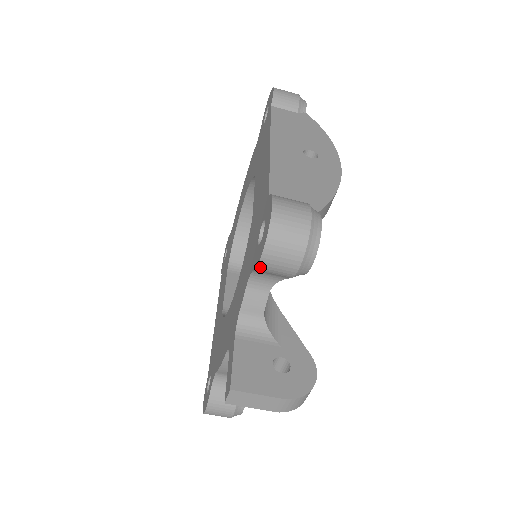
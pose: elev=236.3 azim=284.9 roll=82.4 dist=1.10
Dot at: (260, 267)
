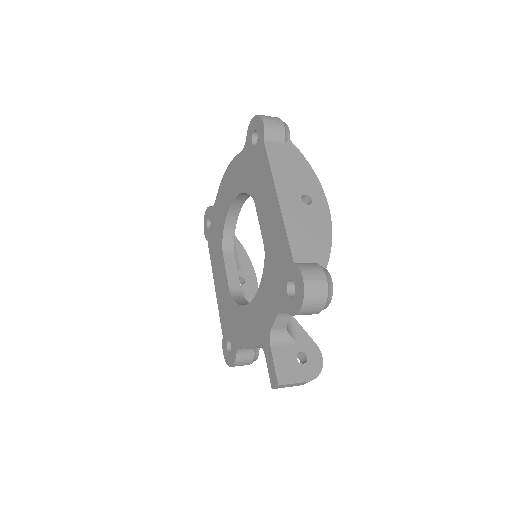
Dot at: (294, 315)
